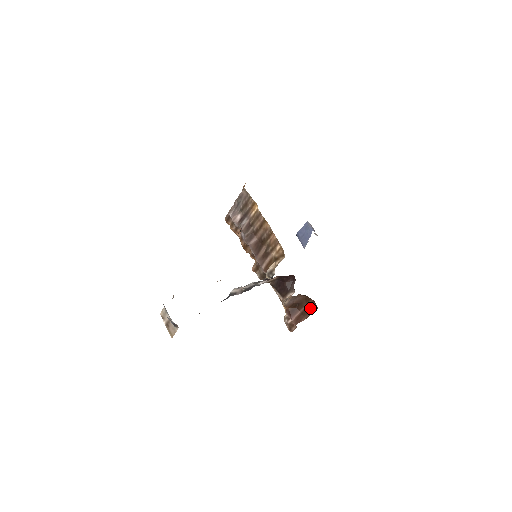
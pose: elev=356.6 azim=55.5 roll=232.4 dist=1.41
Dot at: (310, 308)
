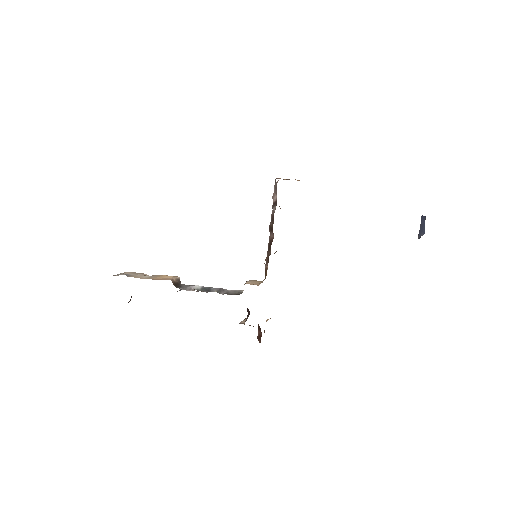
Dot at: occluded
